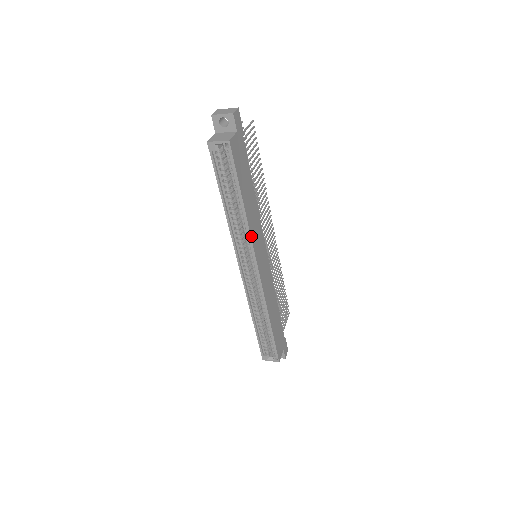
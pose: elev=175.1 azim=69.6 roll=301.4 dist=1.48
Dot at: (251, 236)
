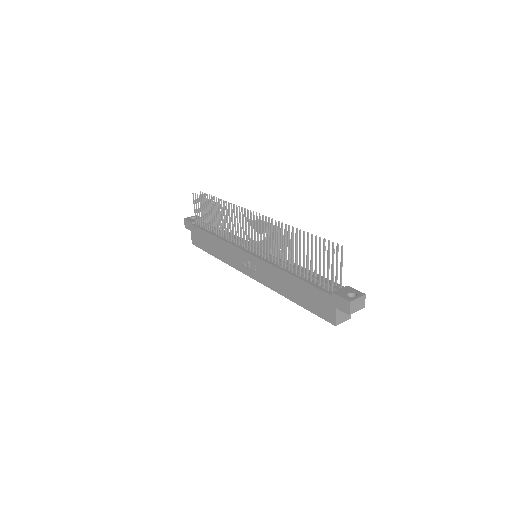
Dot at: occluded
